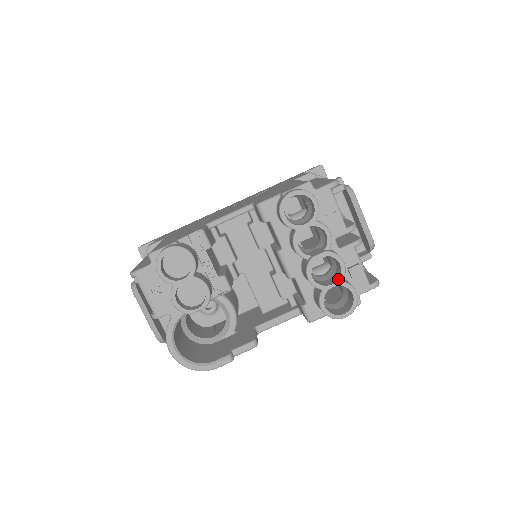
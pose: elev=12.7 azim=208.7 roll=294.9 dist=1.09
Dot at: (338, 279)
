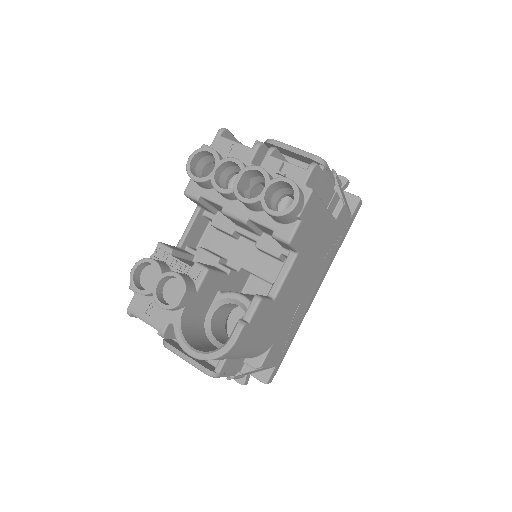
Dot at: (265, 182)
